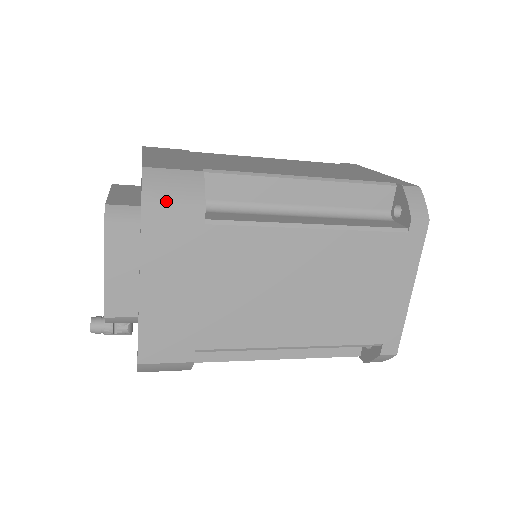
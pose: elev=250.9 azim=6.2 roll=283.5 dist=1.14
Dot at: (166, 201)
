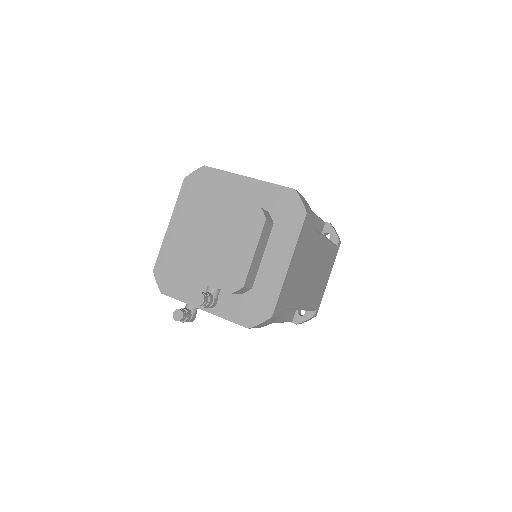
Dot at: (309, 212)
